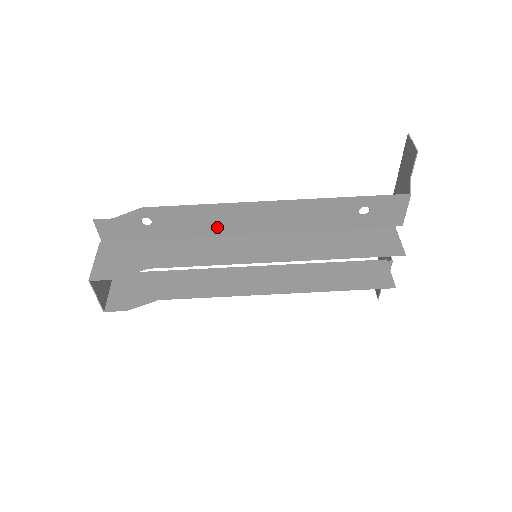
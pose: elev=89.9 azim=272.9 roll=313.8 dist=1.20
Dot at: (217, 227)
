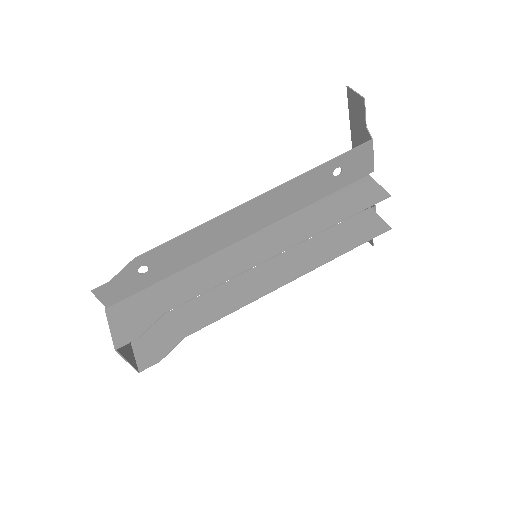
Dot at: (211, 245)
